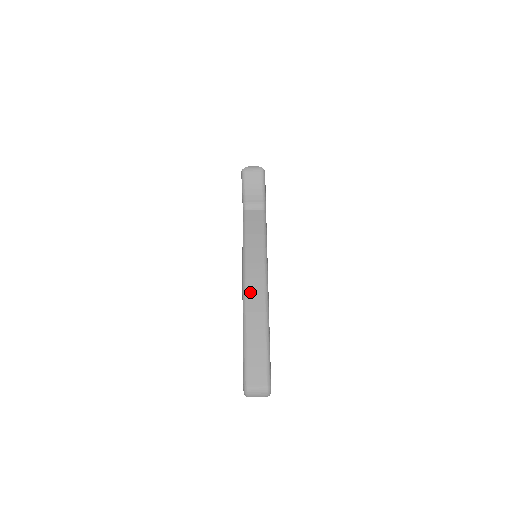
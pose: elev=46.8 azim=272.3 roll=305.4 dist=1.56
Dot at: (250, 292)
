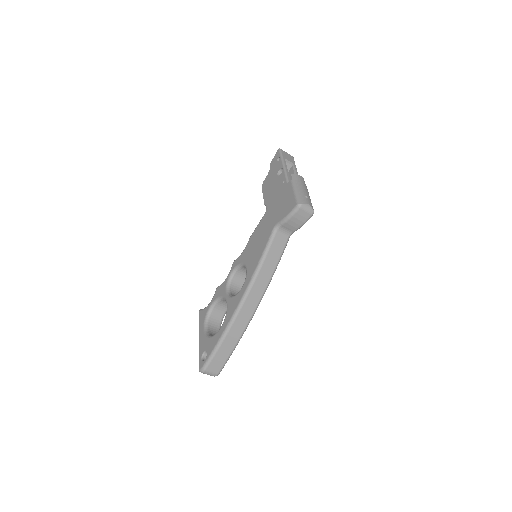
Dot at: (244, 309)
